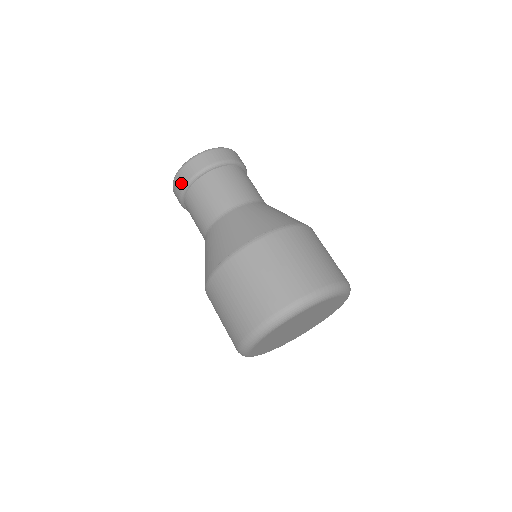
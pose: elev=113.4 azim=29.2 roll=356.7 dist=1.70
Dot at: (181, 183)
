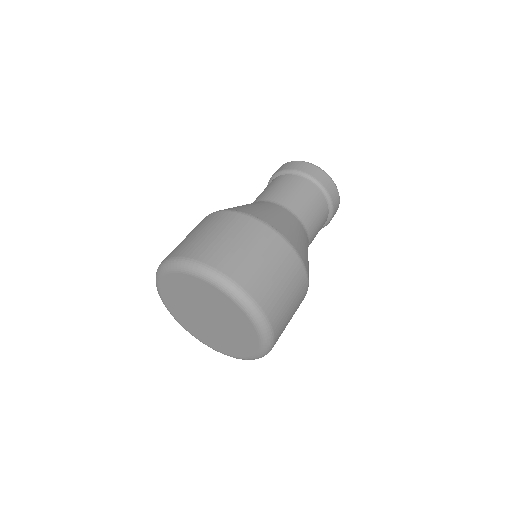
Dot at: occluded
